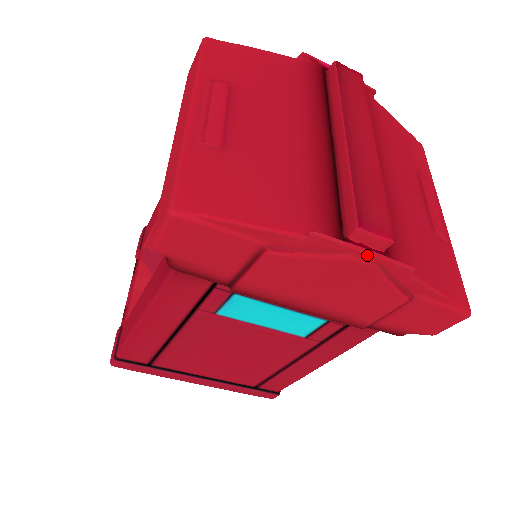
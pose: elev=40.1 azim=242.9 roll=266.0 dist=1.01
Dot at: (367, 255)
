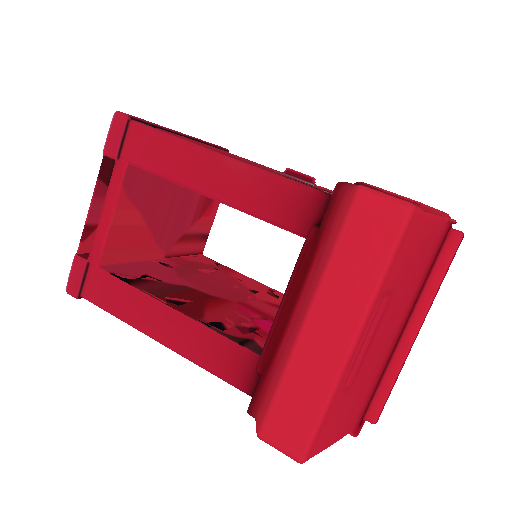
Dot at: occluded
